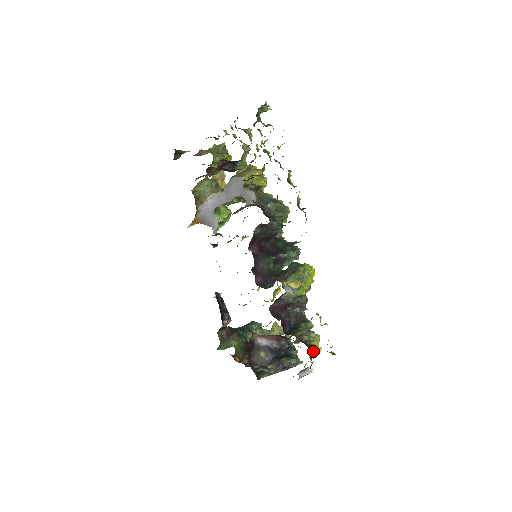
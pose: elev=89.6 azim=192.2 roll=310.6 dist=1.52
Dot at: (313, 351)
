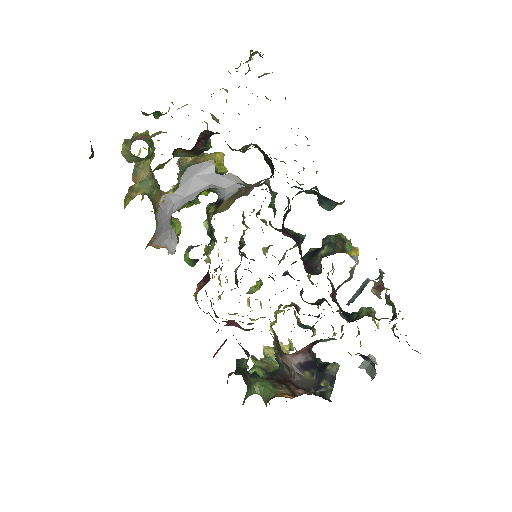
Dot at: occluded
